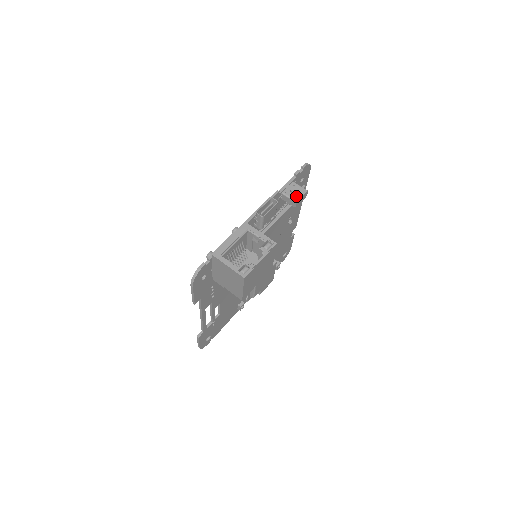
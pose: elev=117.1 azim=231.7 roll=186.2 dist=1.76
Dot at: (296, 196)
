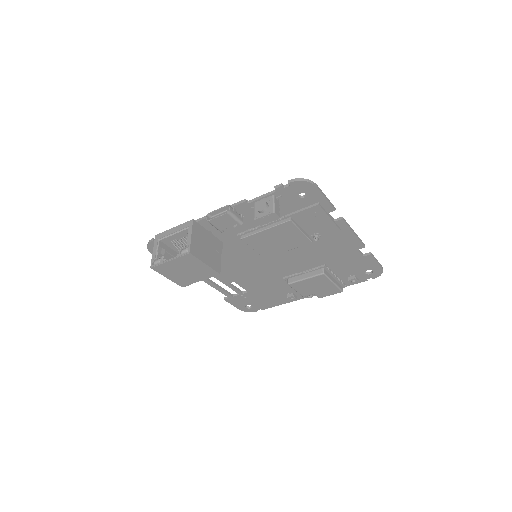
Dot at: (259, 213)
